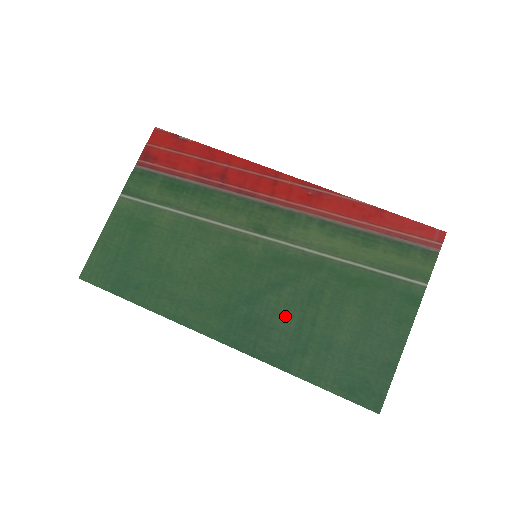
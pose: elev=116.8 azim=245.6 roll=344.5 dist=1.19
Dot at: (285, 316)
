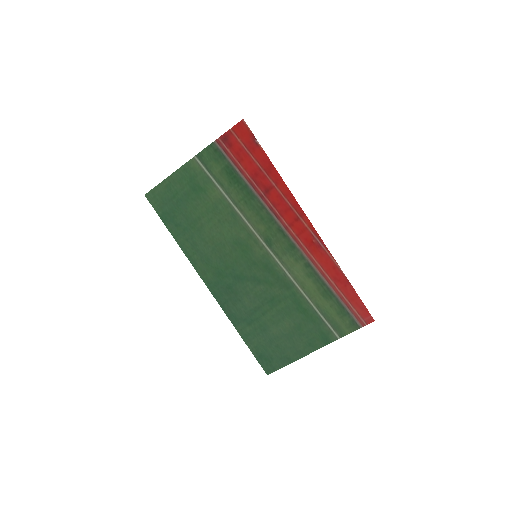
Dot at: (251, 299)
